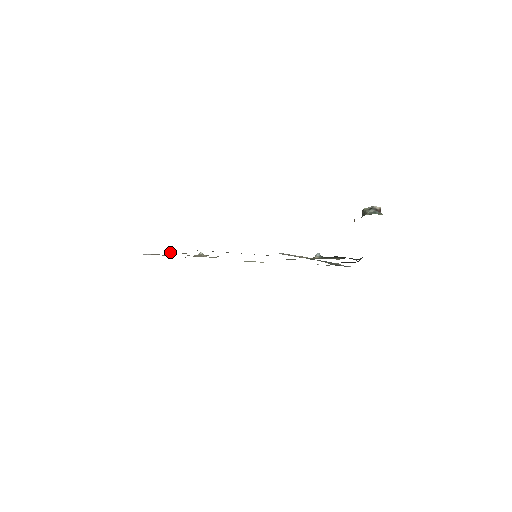
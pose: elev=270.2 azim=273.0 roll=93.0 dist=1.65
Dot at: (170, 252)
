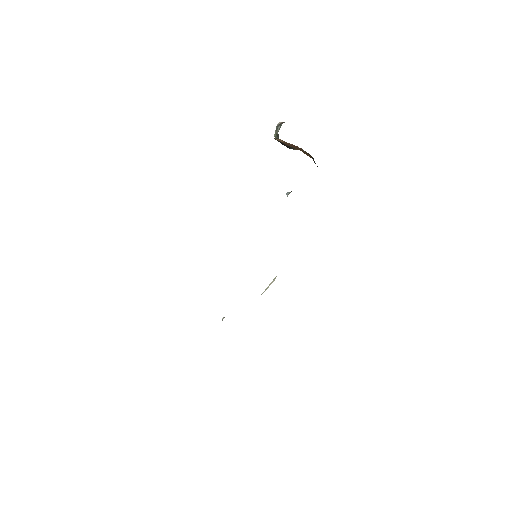
Dot at: occluded
